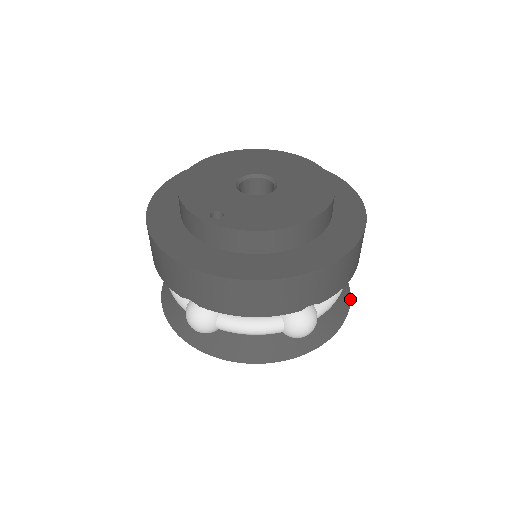
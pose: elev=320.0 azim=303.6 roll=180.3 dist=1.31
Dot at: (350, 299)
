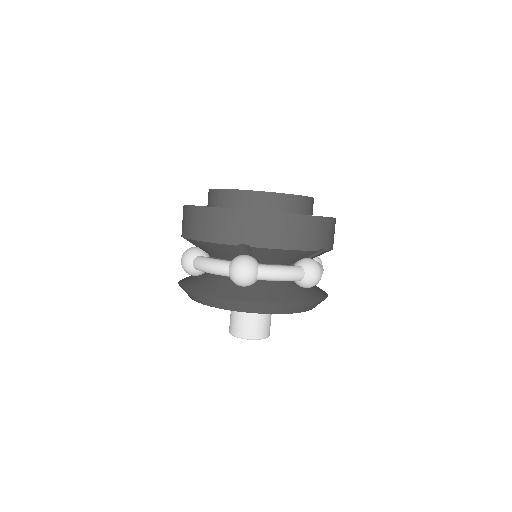
Dot at: occluded
